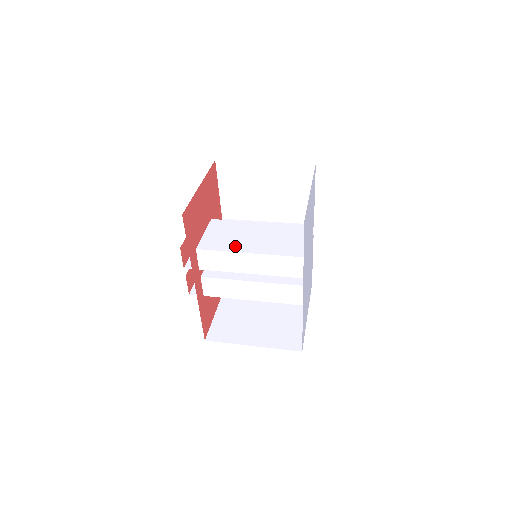
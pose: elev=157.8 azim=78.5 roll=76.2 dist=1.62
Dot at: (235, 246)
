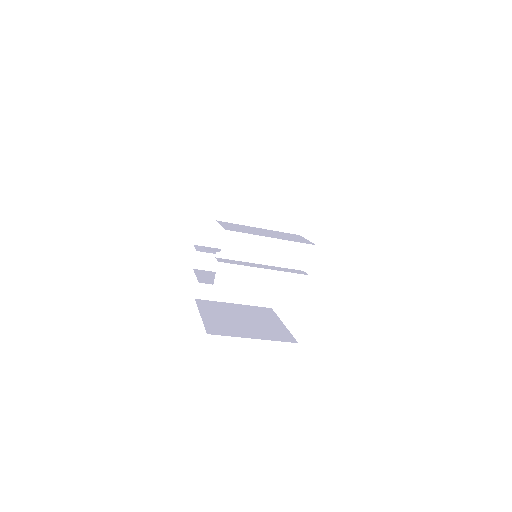
Dot at: (256, 233)
